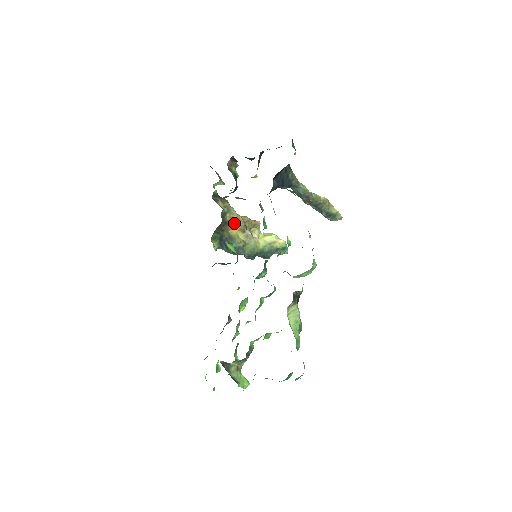
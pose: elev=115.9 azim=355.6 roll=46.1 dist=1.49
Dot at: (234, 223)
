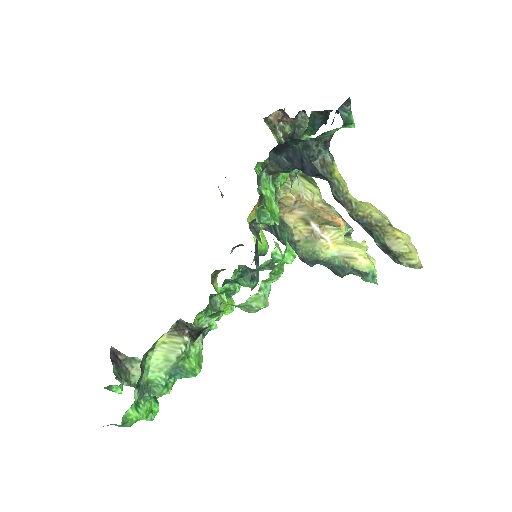
Dot at: (295, 206)
